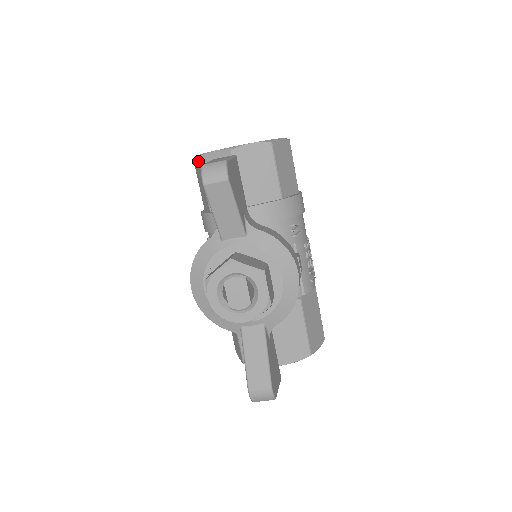
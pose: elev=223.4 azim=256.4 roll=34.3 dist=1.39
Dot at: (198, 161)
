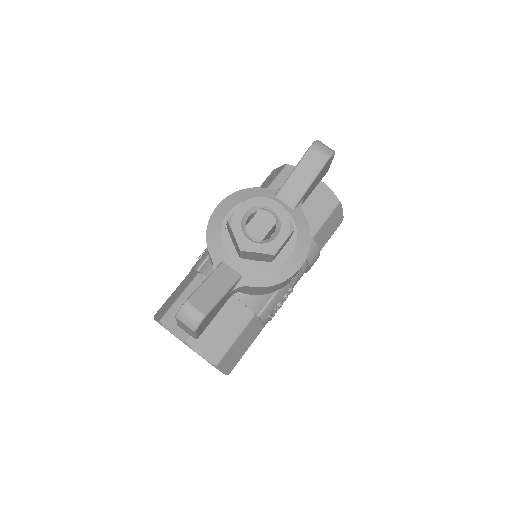
Dot at: (284, 166)
